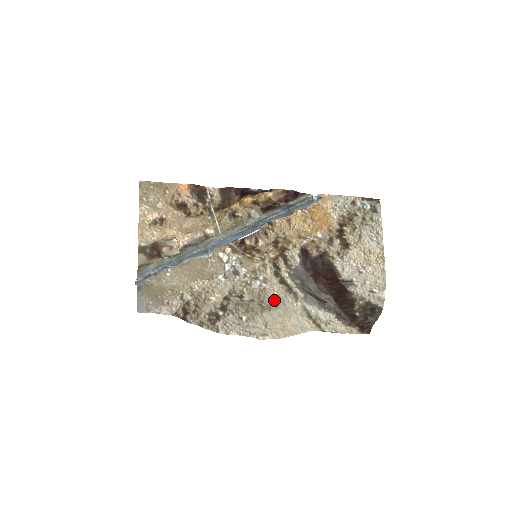
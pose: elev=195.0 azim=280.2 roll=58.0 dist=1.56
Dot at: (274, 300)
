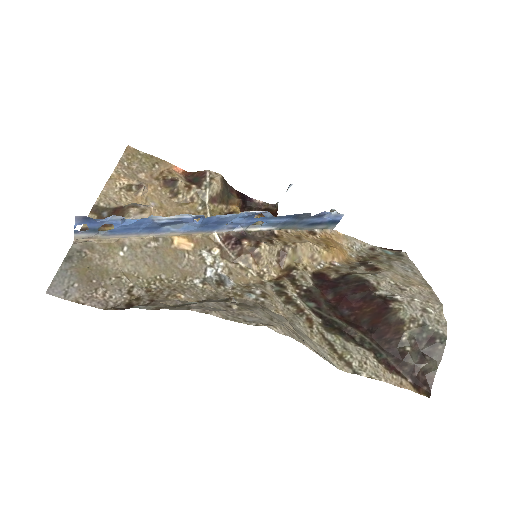
Dot at: occluded
